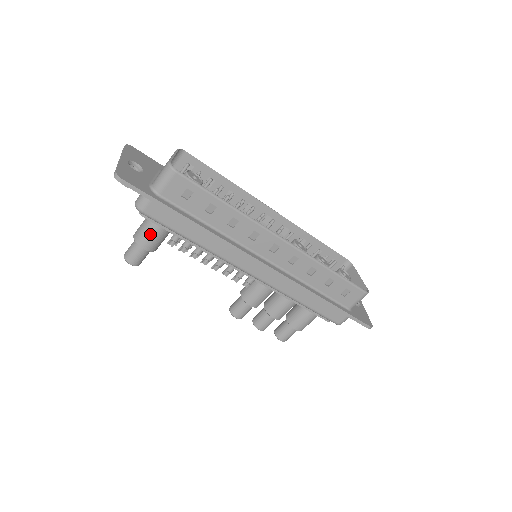
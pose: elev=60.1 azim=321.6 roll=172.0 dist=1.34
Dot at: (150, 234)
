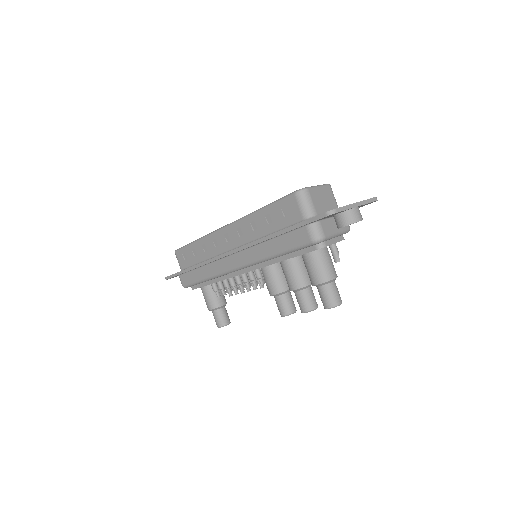
Dot at: (204, 298)
